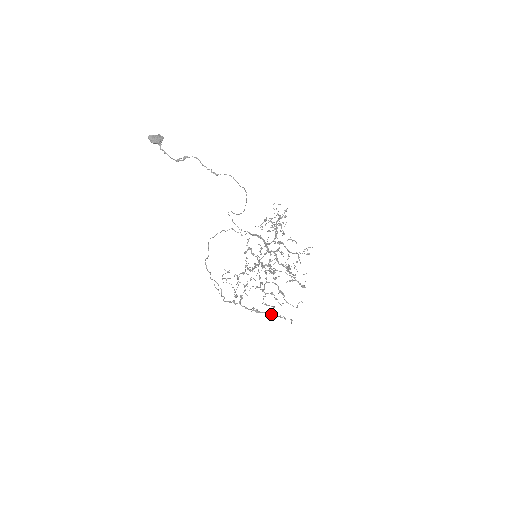
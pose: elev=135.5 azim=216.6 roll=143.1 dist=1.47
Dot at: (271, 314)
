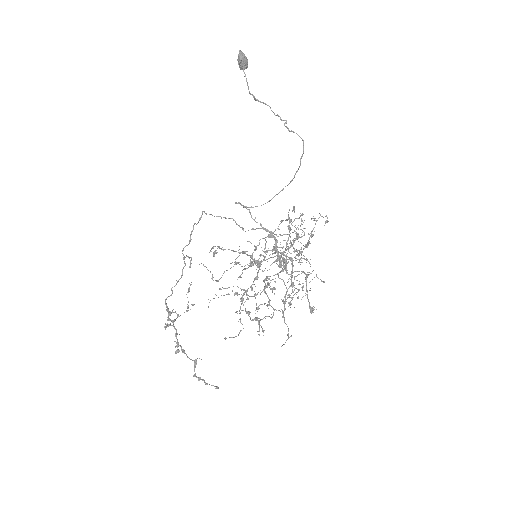
Dot at: (195, 365)
